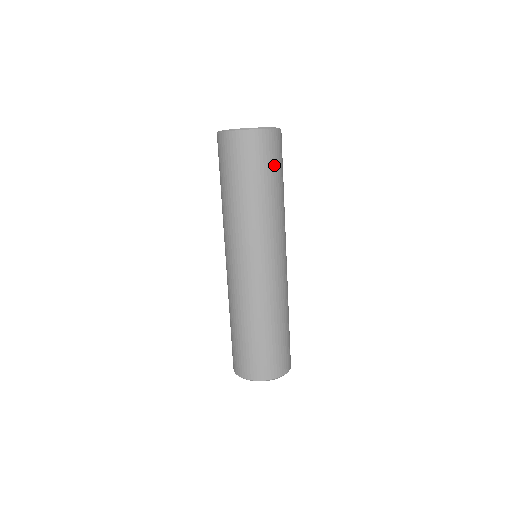
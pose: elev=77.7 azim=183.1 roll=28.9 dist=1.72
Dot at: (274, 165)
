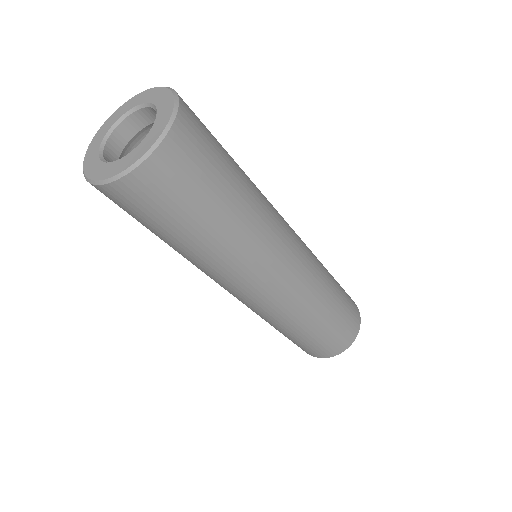
Dot at: (179, 210)
